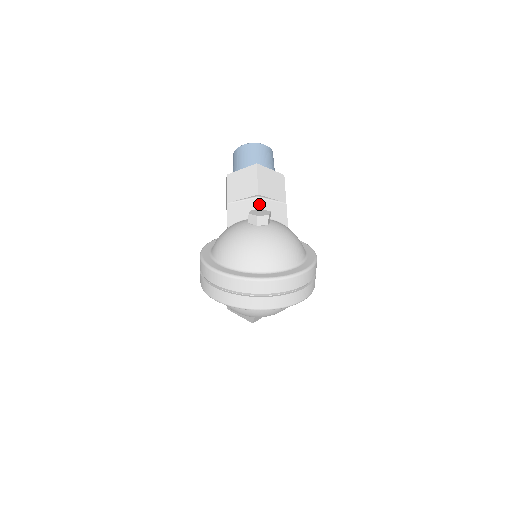
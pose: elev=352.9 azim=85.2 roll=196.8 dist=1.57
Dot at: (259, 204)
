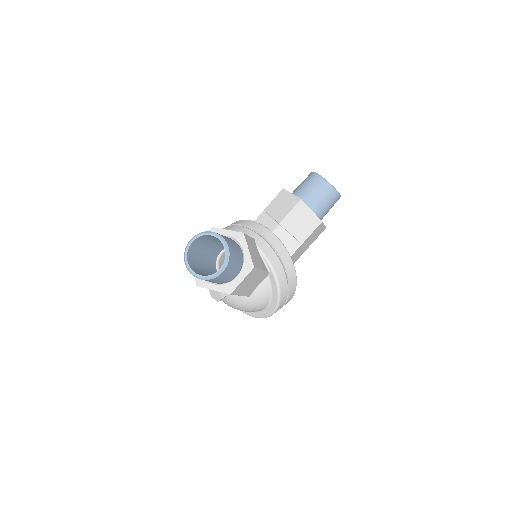
Dot at: occluded
